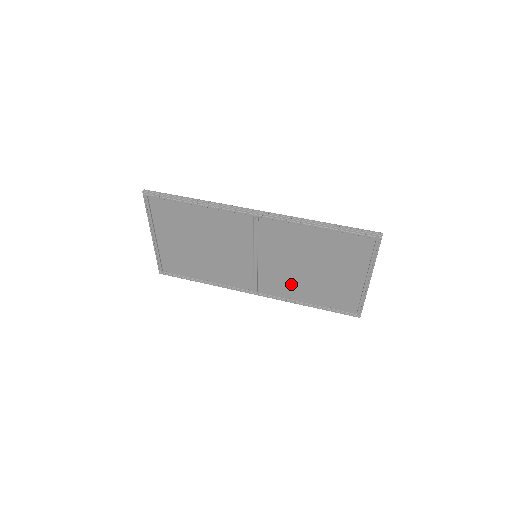
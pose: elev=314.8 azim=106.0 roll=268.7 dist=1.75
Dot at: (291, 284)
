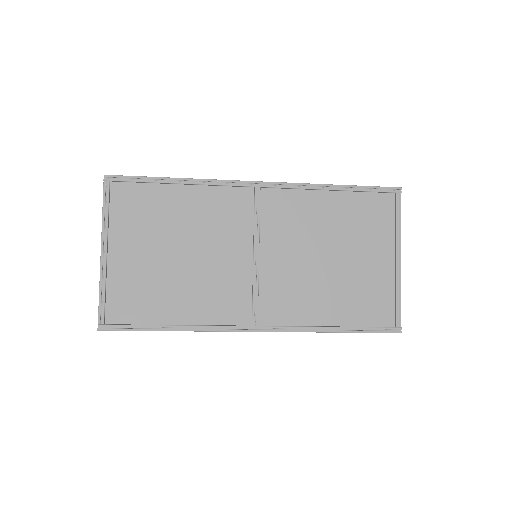
Dot at: (305, 296)
